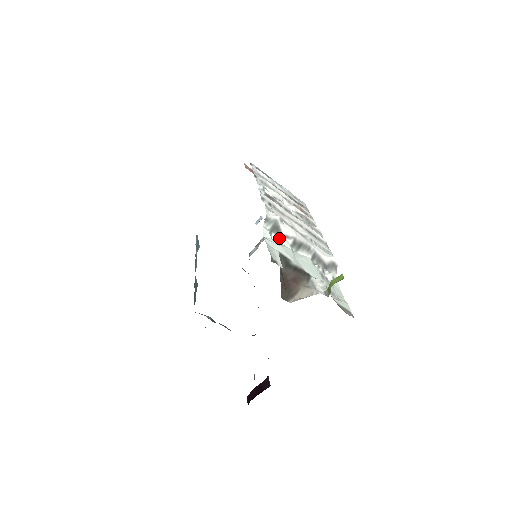
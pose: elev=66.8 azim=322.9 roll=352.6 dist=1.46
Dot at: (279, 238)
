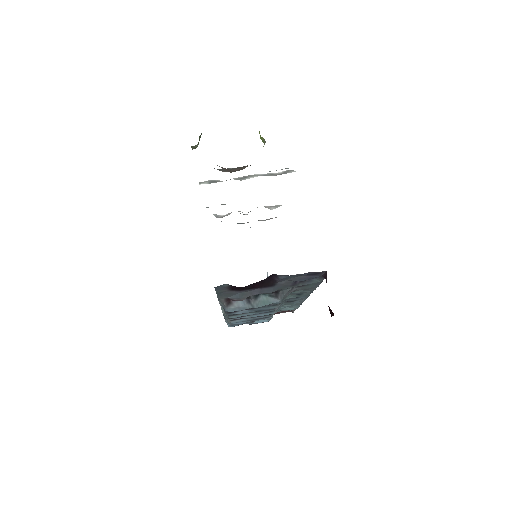
Dot at: occluded
